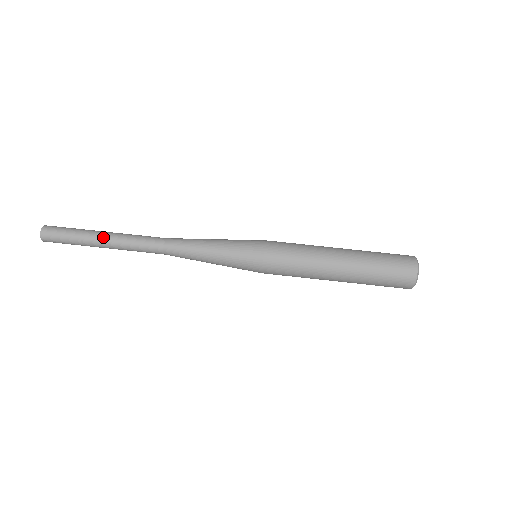
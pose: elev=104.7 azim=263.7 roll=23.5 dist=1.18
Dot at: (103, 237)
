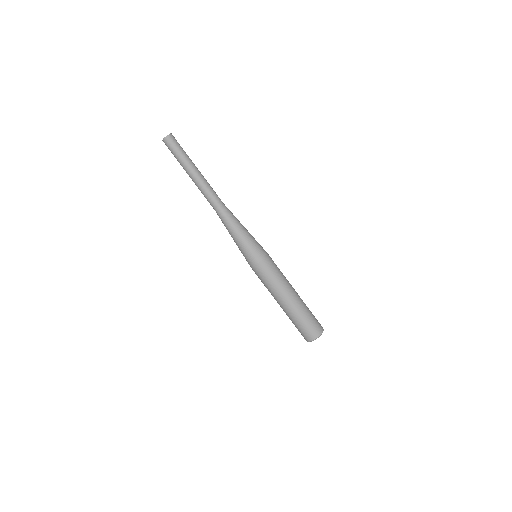
Dot at: (190, 176)
